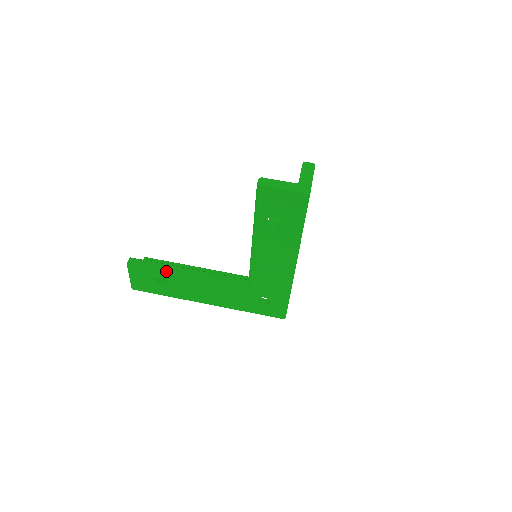
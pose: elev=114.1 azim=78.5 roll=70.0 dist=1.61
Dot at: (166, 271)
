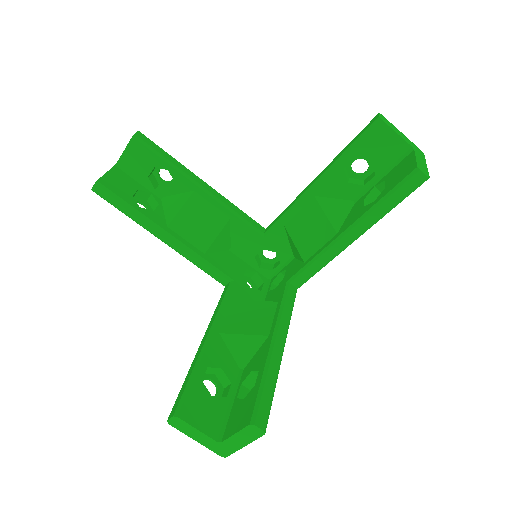
Dot at: (137, 223)
